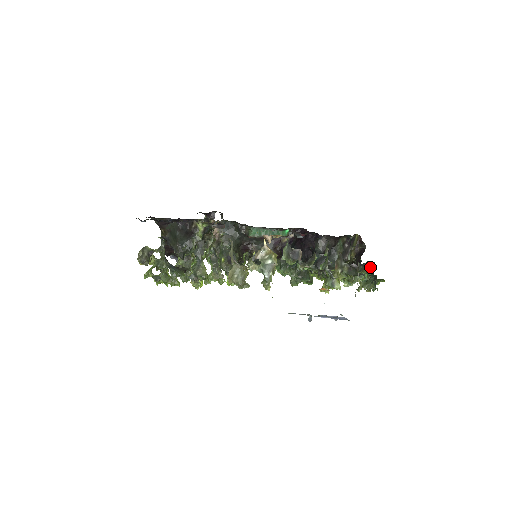
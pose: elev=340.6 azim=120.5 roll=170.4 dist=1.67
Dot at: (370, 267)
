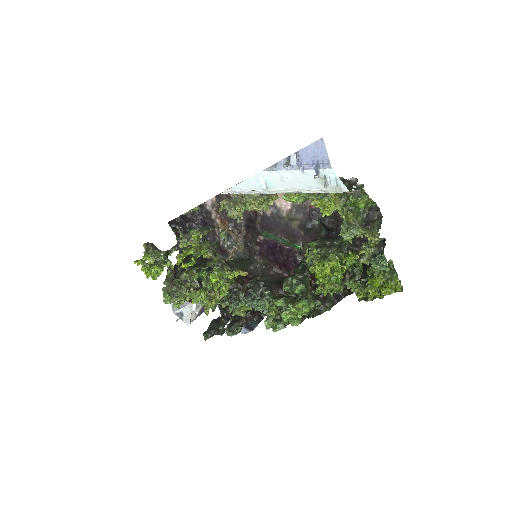
Dot at: (375, 207)
